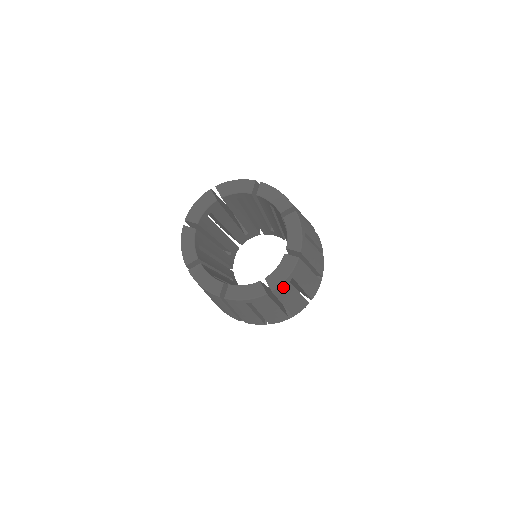
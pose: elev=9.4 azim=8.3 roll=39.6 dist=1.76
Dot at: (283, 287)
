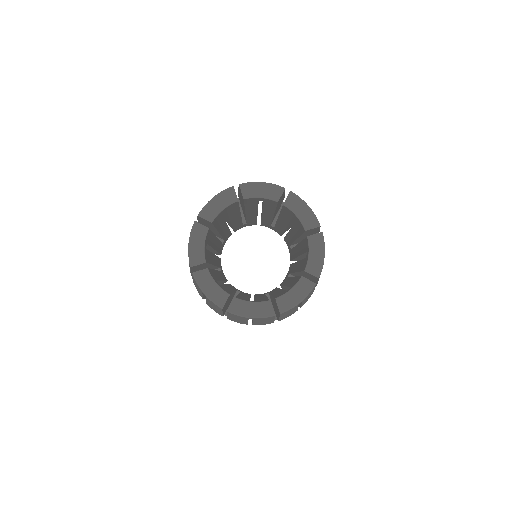
Dot at: occluded
